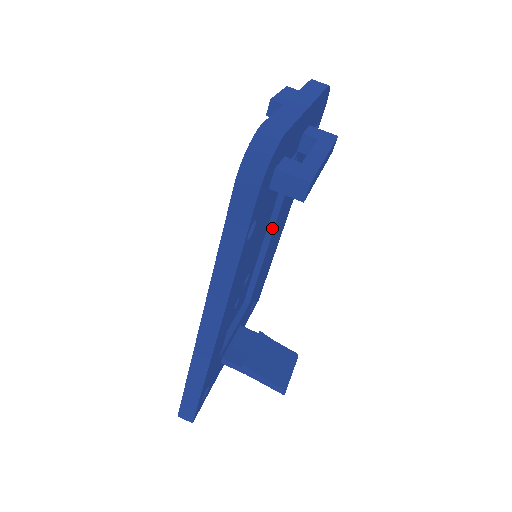
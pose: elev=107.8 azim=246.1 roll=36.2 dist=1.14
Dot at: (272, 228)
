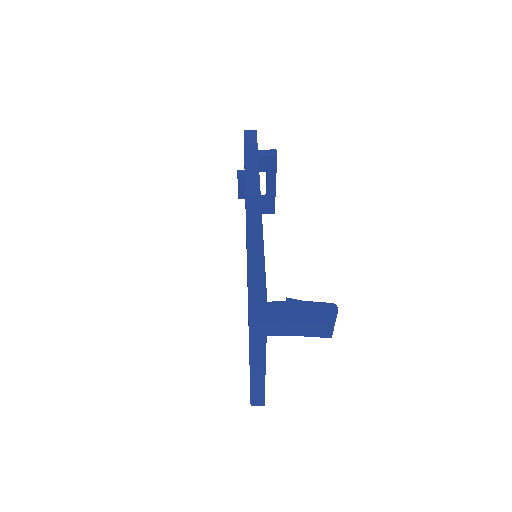
Dot at: occluded
